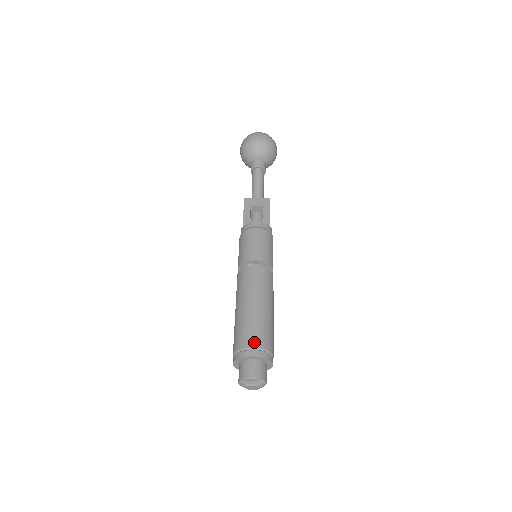
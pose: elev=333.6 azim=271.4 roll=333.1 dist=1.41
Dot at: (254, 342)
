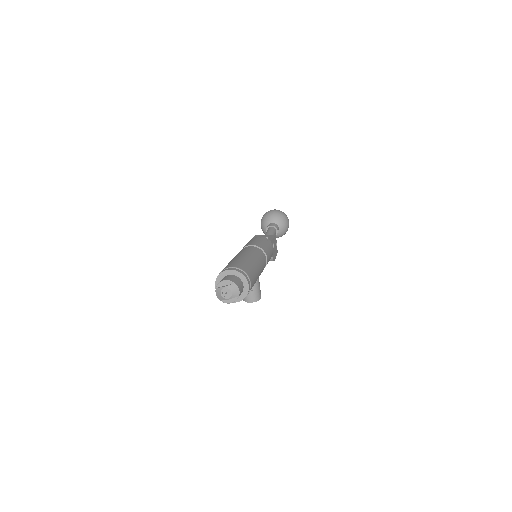
Dot at: (234, 265)
